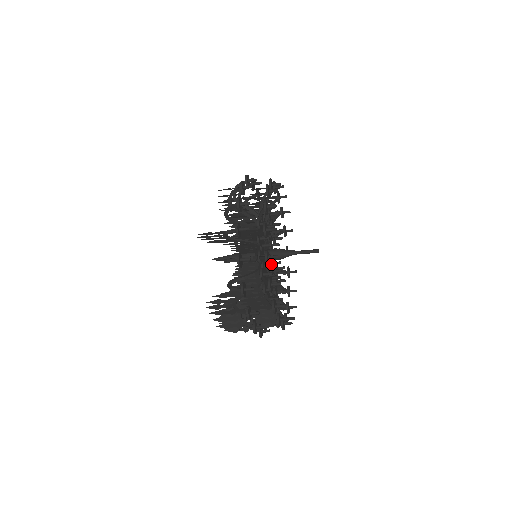
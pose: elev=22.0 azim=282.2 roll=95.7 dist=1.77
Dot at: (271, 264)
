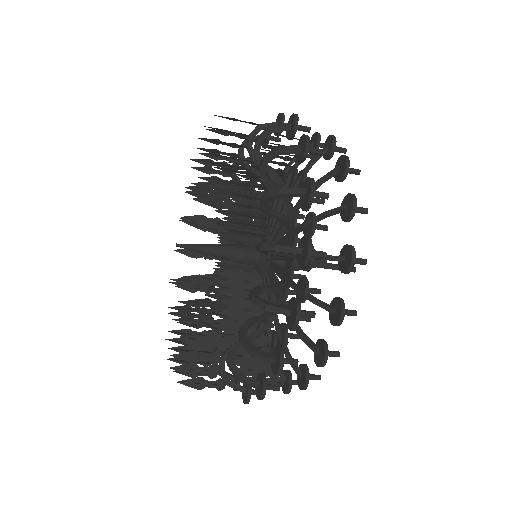
Dot at: occluded
